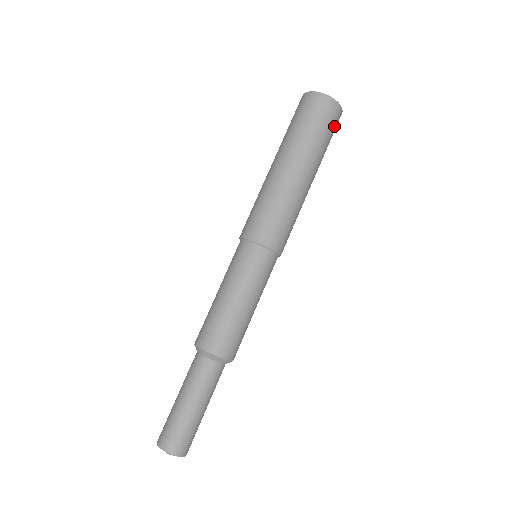
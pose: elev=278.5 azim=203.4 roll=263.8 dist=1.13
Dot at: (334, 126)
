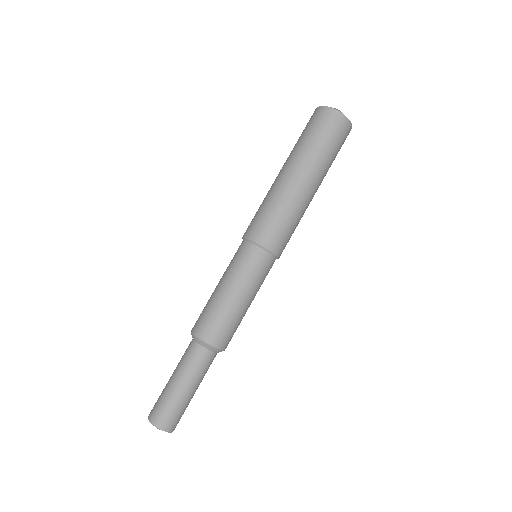
Dot at: (342, 139)
